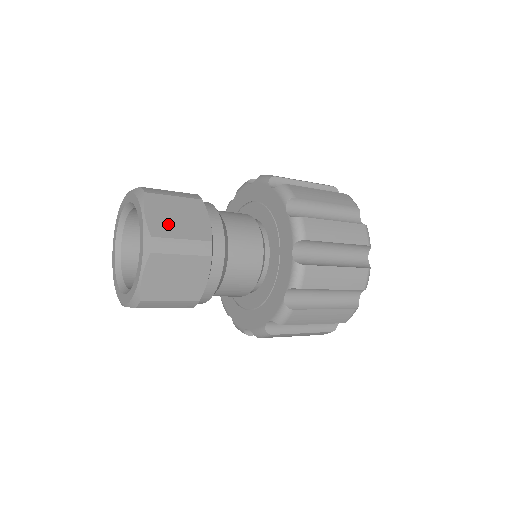
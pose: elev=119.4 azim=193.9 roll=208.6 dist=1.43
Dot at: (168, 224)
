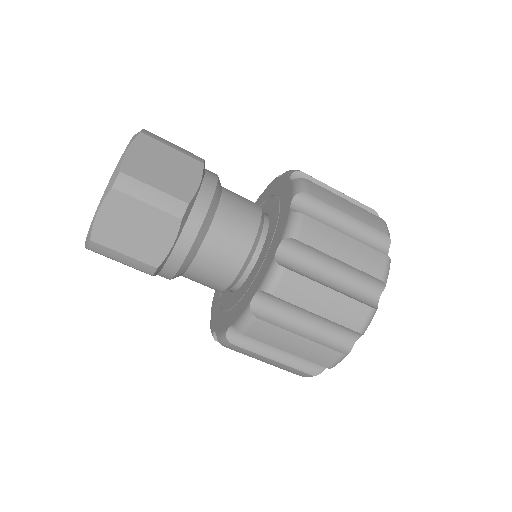
Dot at: (147, 168)
